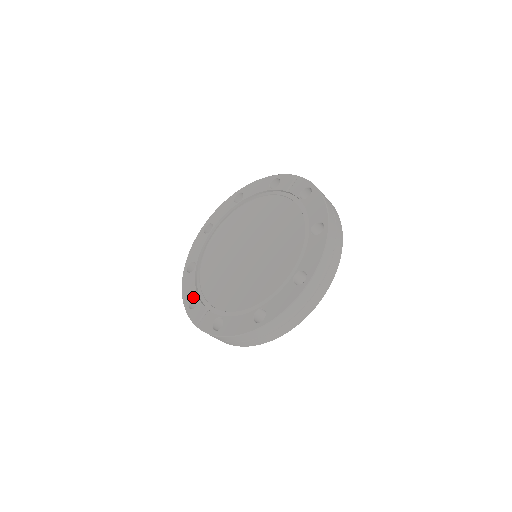
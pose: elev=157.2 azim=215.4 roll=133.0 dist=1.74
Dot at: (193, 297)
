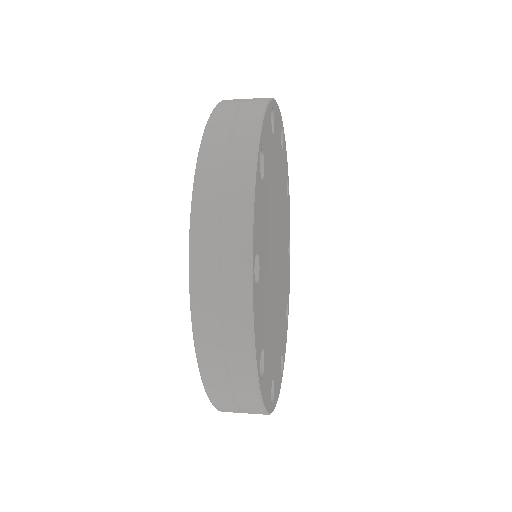
Dot at: occluded
